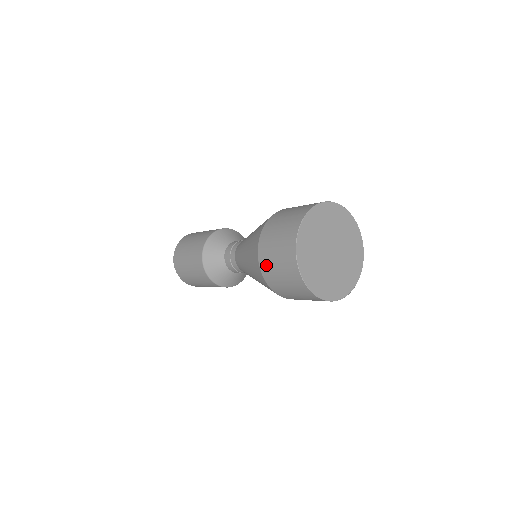
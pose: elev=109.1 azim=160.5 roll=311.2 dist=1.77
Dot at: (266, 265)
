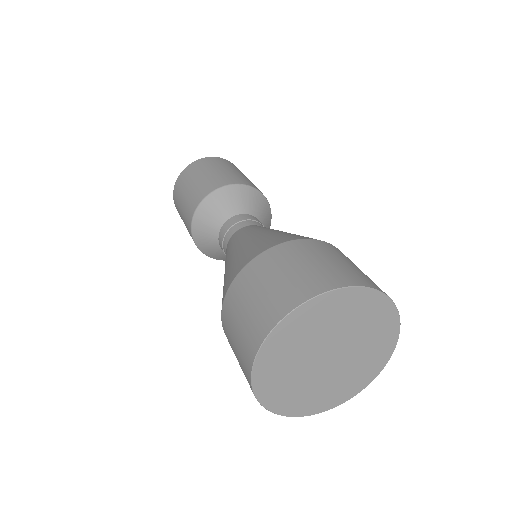
Dot at: (228, 313)
